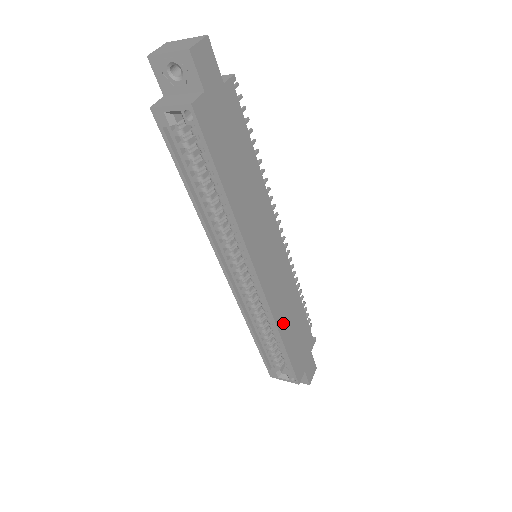
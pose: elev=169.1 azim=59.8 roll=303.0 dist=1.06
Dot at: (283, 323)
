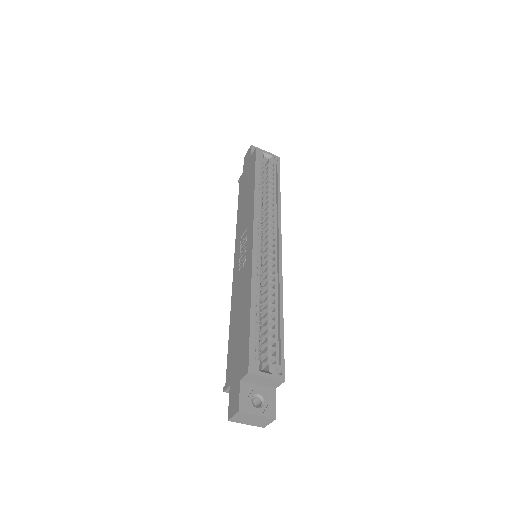
Dot at: occluded
